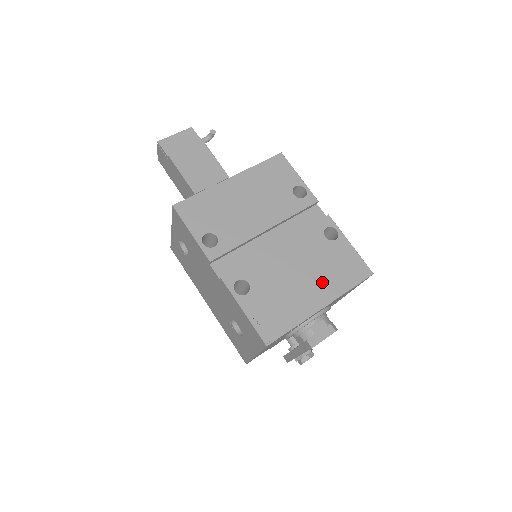
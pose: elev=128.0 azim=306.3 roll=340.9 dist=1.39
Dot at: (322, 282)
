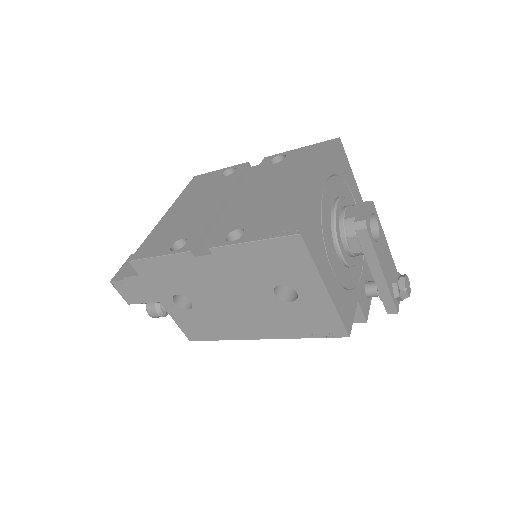
Dot at: (303, 174)
